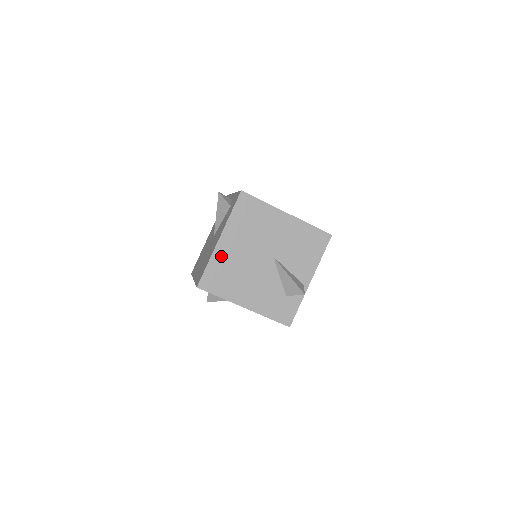
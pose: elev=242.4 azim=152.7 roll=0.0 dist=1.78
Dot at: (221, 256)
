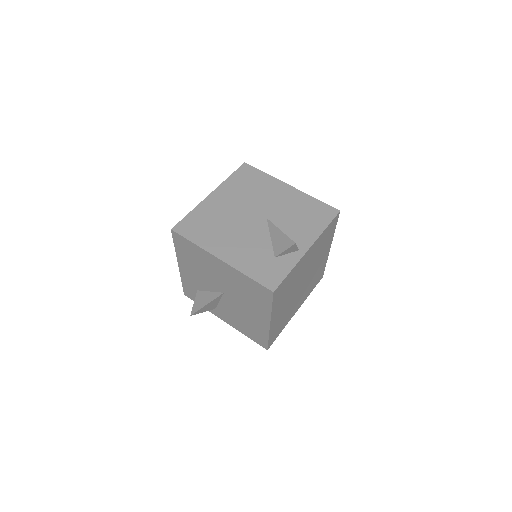
Dot at: (208, 208)
